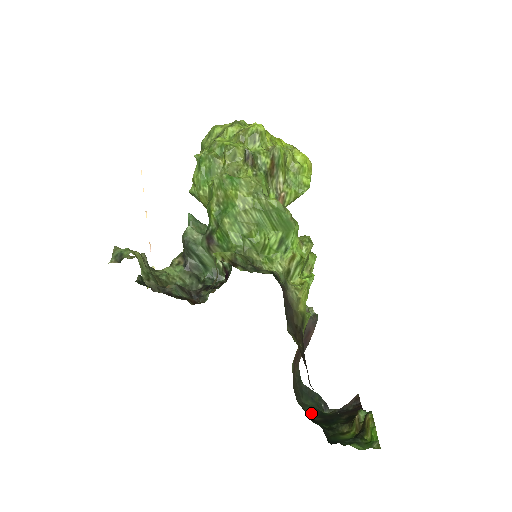
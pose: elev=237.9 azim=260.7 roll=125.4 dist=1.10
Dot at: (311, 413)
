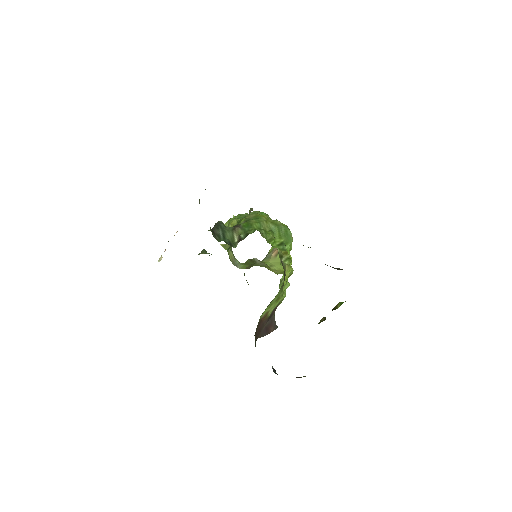
Dot at: occluded
